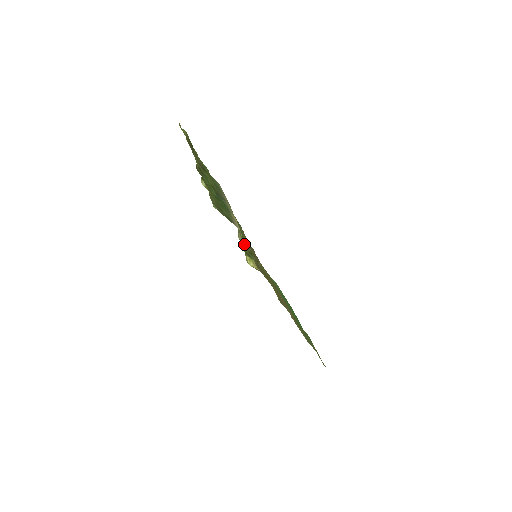
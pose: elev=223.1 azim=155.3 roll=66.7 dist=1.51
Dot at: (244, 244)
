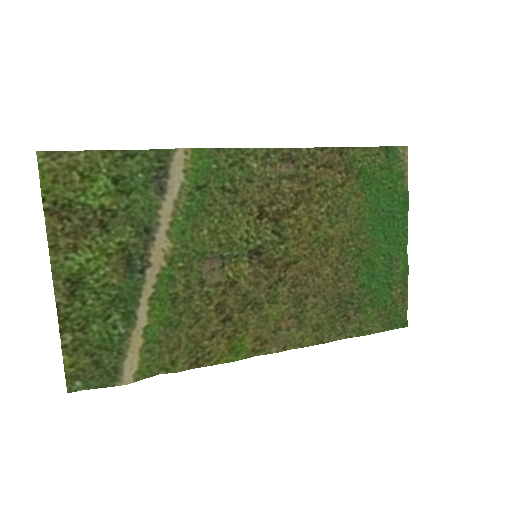
Dot at: (167, 347)
